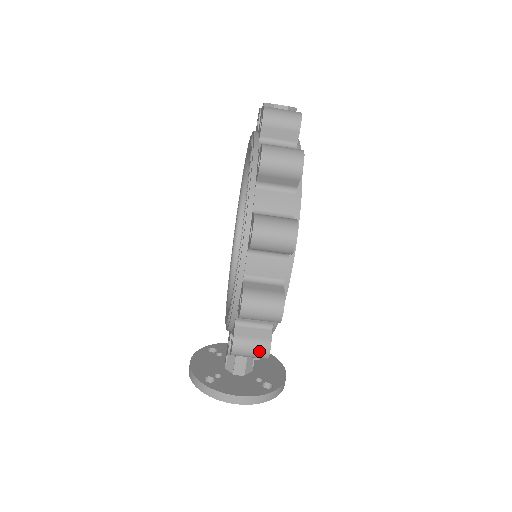
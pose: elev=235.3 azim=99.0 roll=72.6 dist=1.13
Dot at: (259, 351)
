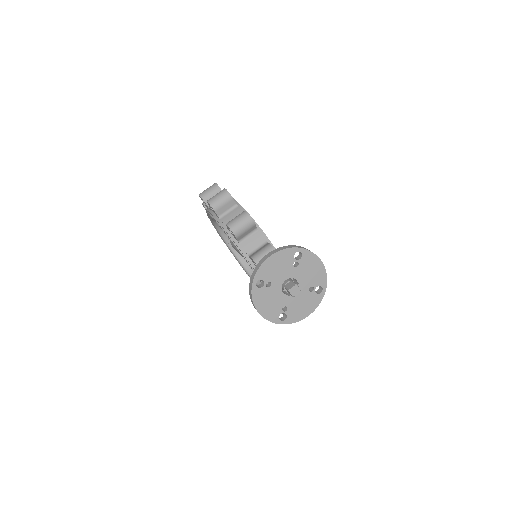
Dot at: (240, 215)
